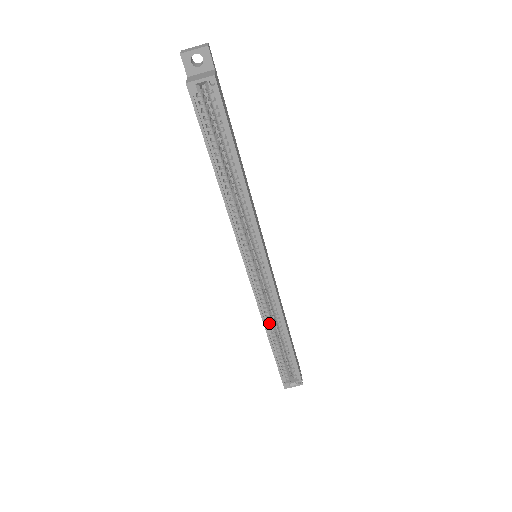
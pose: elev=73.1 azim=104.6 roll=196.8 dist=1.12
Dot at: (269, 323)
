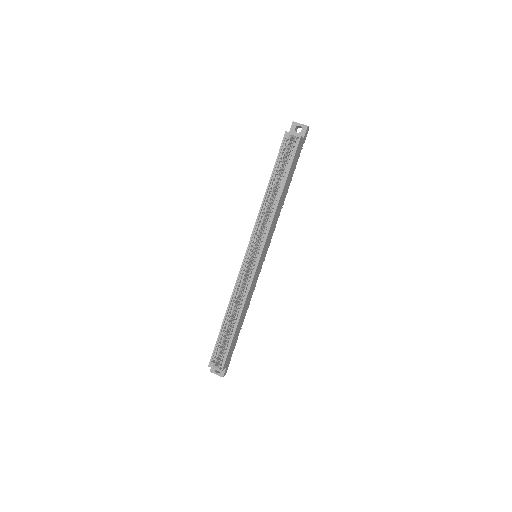
Dot at: (233, 305)
